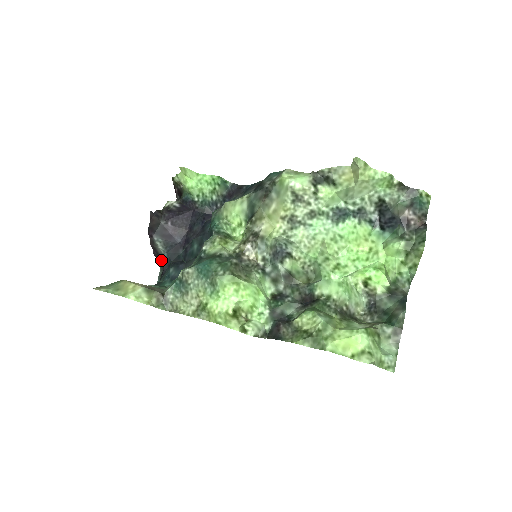
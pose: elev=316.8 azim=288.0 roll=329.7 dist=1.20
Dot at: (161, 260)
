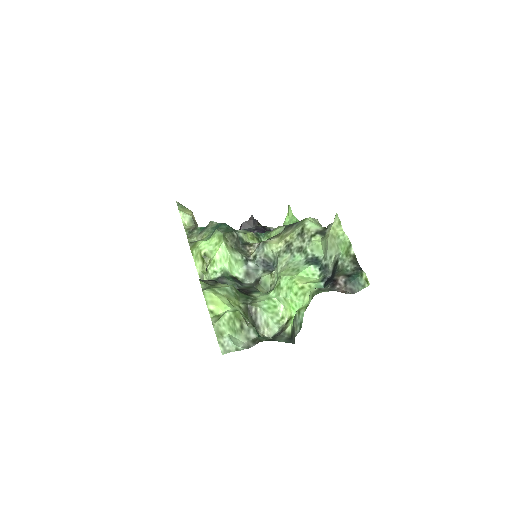
Dot at: occluded
